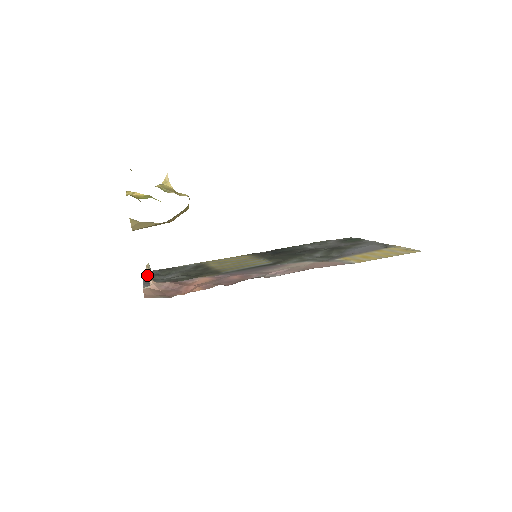
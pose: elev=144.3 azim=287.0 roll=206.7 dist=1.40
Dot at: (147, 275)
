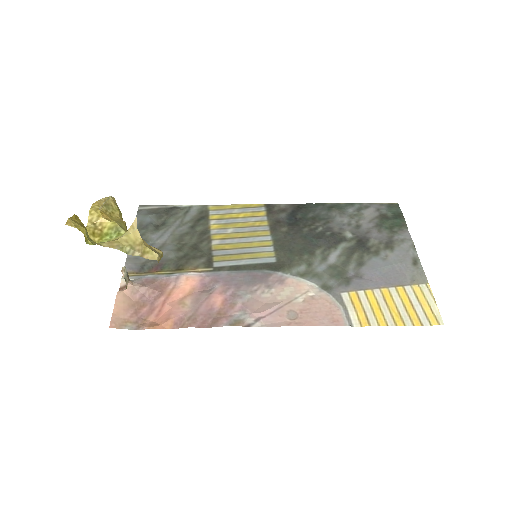
Dot at: (123, 275)
